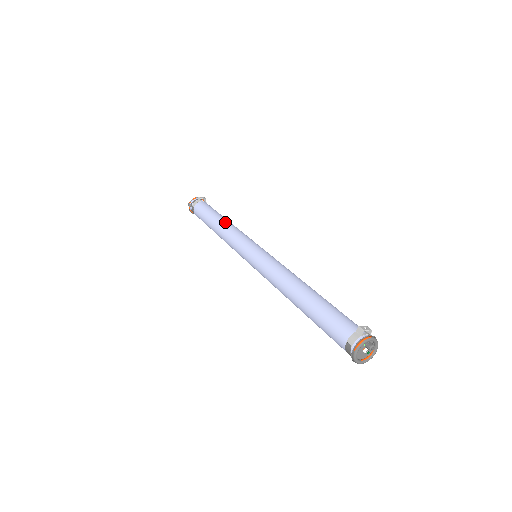
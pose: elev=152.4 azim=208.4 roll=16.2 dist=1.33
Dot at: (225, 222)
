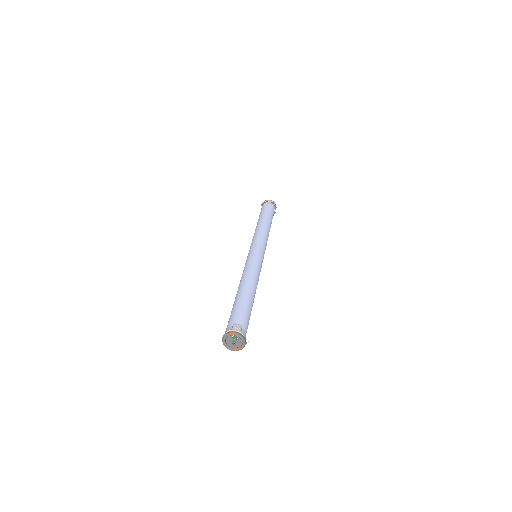
Dot at: (261, 224)
